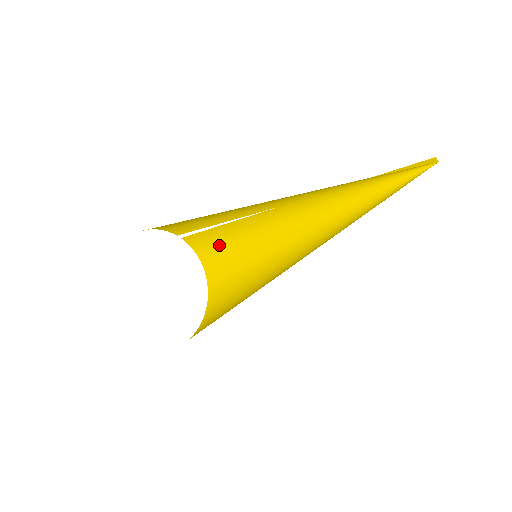
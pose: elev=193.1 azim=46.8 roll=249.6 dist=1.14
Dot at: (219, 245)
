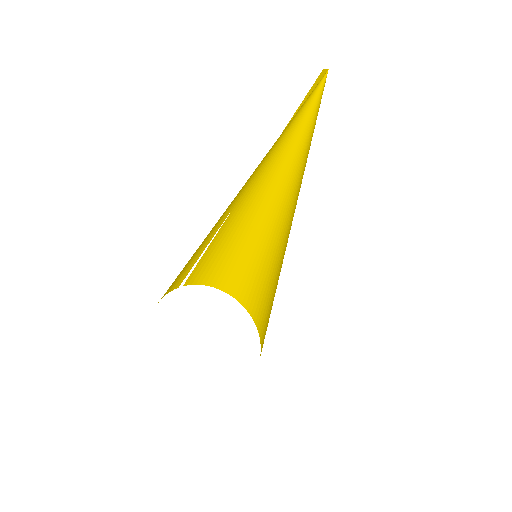
Dot at: (215, 265)
